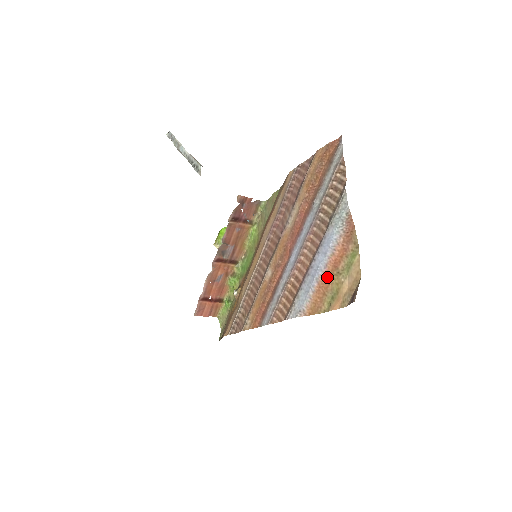
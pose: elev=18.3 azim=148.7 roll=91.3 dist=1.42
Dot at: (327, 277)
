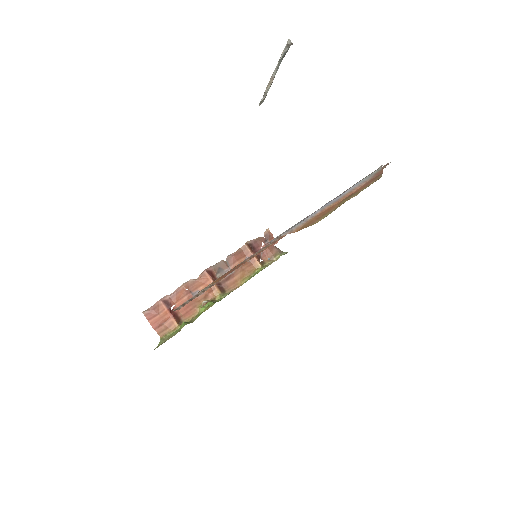
Dot at: (335, 205)
